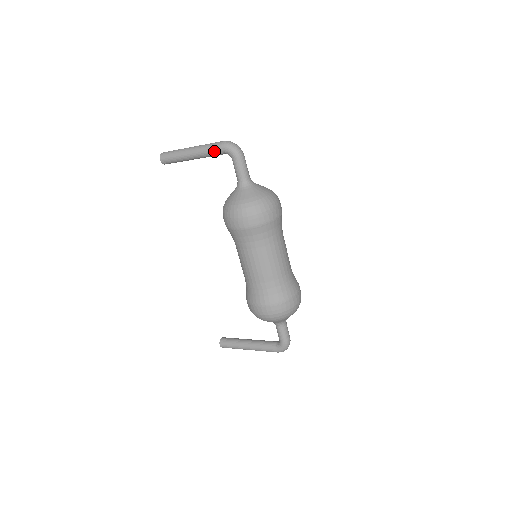
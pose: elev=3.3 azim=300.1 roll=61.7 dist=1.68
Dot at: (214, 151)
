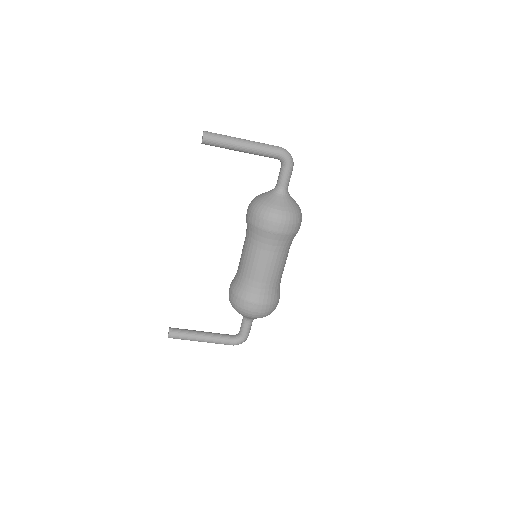
Dot at: (271, 153)
